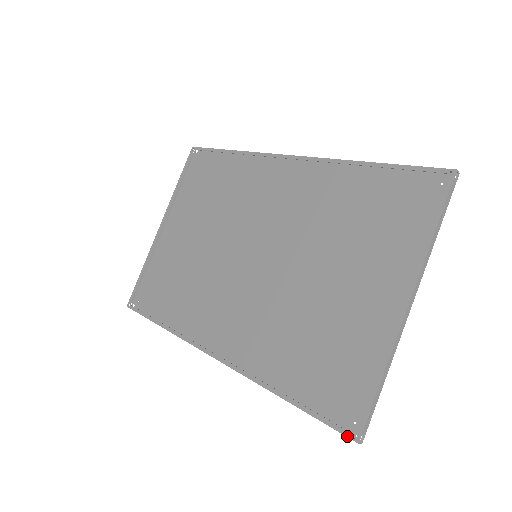
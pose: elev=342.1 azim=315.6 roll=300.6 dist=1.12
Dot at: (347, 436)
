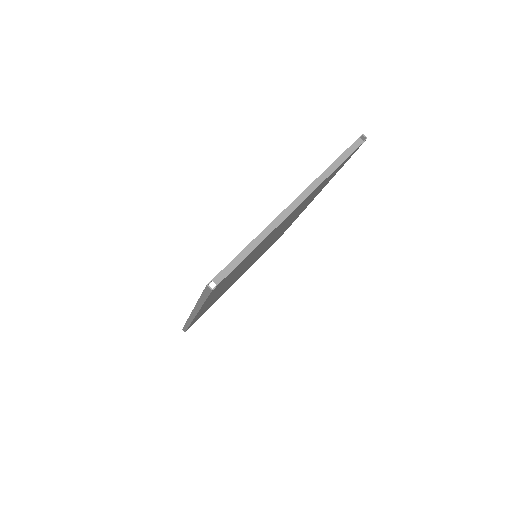
Dot at: (205, 287)
